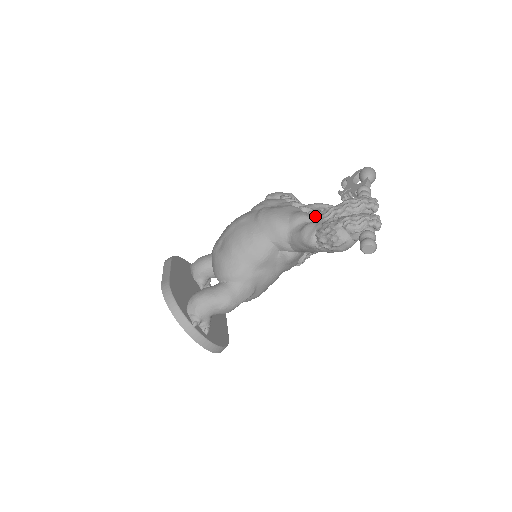
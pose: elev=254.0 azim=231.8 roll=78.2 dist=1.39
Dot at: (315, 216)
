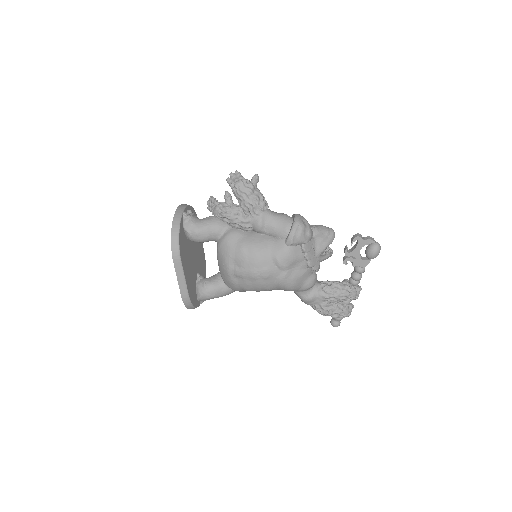
Dot at: occluded
